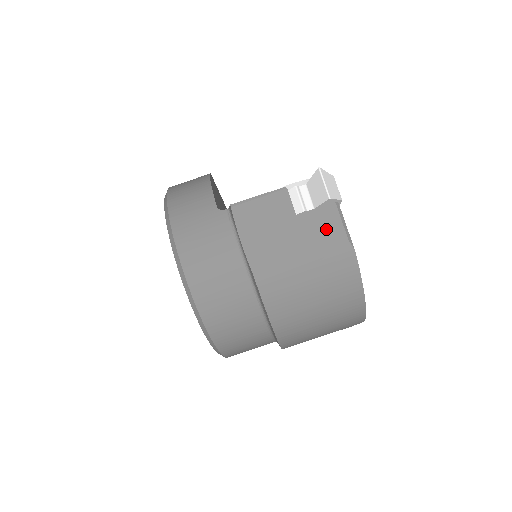
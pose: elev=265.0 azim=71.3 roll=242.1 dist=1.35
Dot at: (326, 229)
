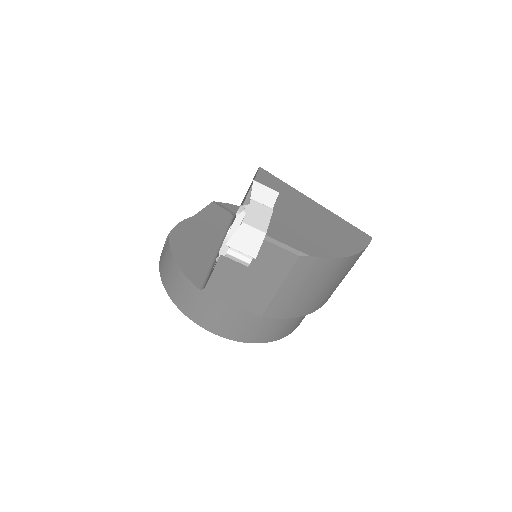
Dot at: (276, 260)
